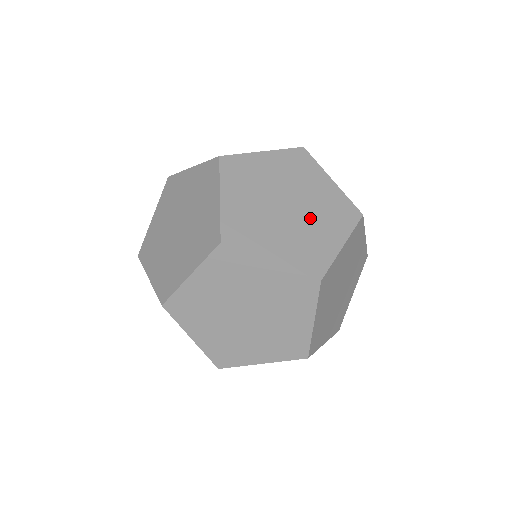
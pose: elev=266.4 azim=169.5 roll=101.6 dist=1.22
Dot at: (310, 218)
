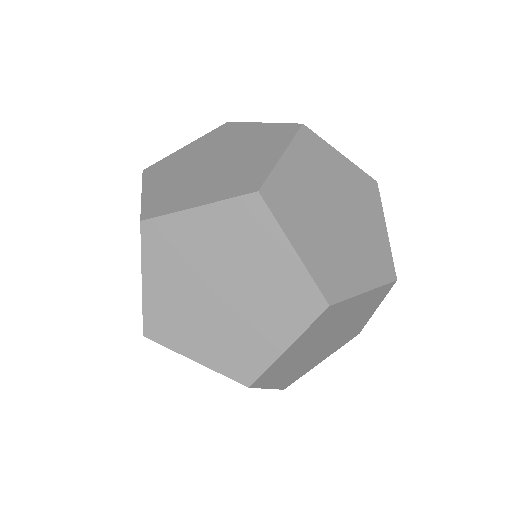
Dot at: (356, 216)
